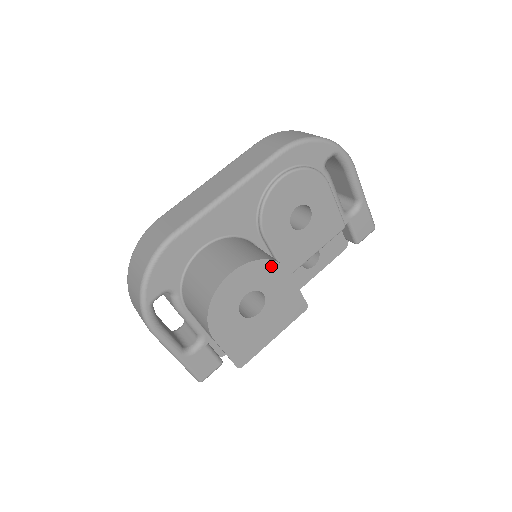
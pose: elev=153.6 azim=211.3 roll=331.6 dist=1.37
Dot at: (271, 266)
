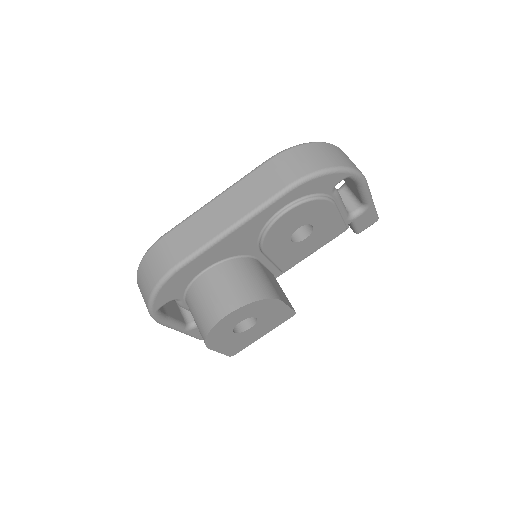
Dot at: (264, 302)
